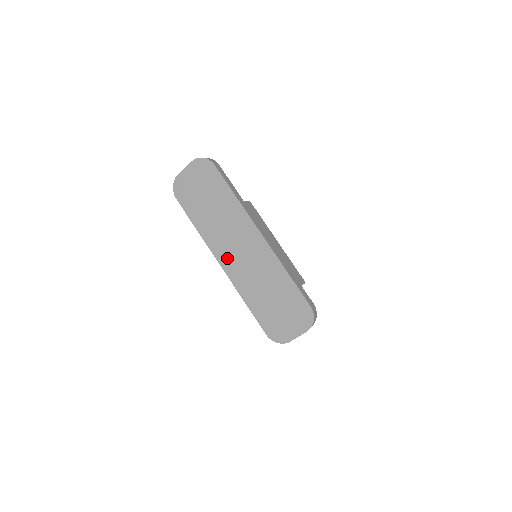
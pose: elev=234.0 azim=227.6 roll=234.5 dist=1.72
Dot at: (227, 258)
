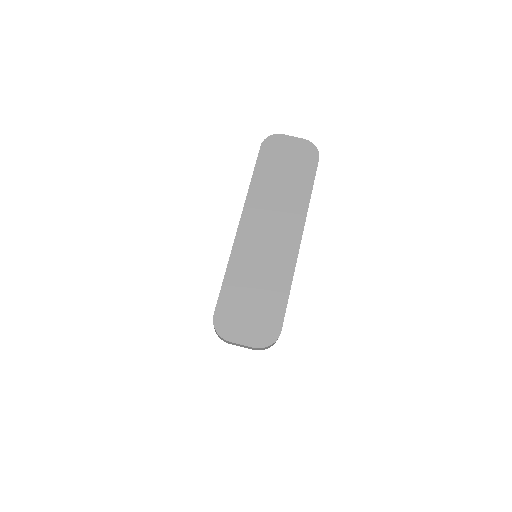
Dot at: (252, 225)
